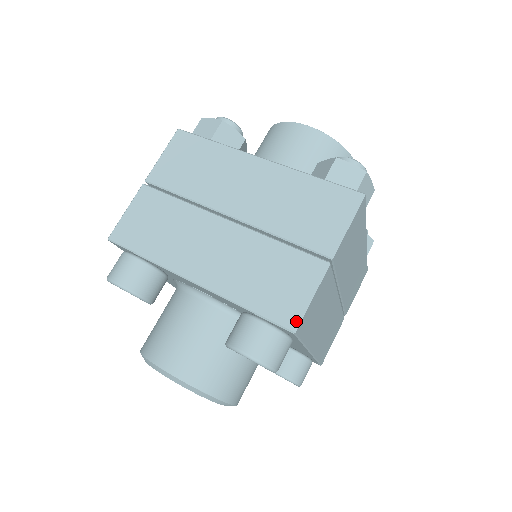
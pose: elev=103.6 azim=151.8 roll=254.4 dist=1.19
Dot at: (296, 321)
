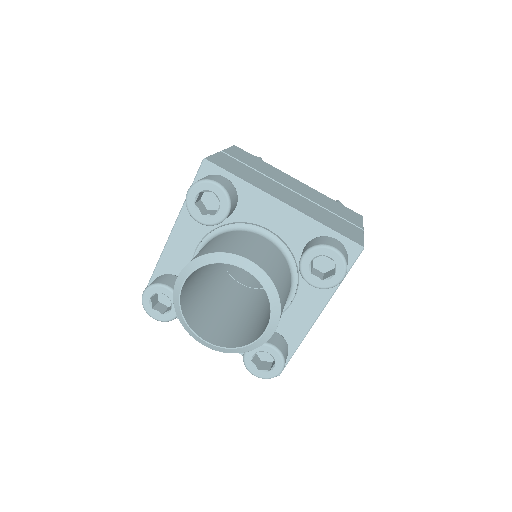
Dot at: occluded
